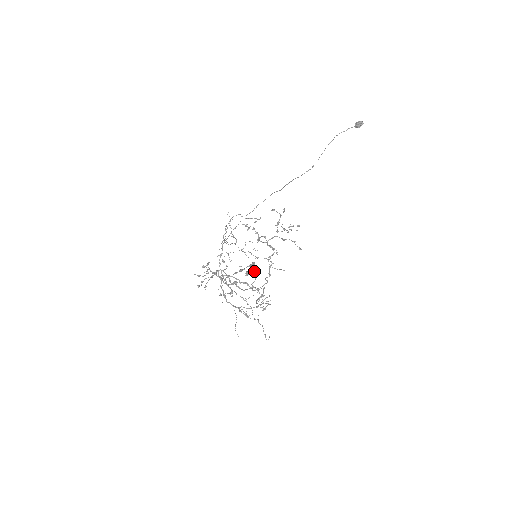
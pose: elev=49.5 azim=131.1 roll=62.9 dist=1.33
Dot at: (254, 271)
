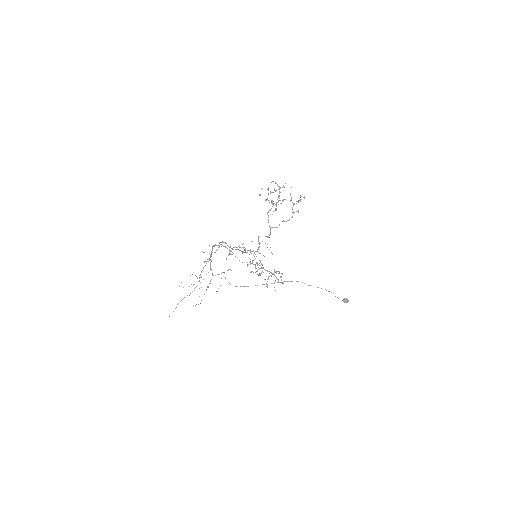
Dot at: (286, 221)
